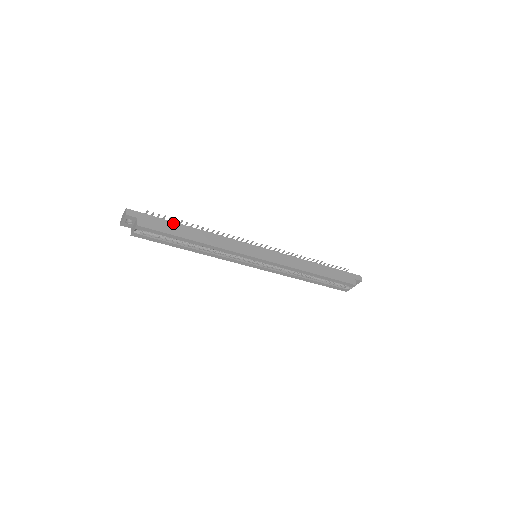
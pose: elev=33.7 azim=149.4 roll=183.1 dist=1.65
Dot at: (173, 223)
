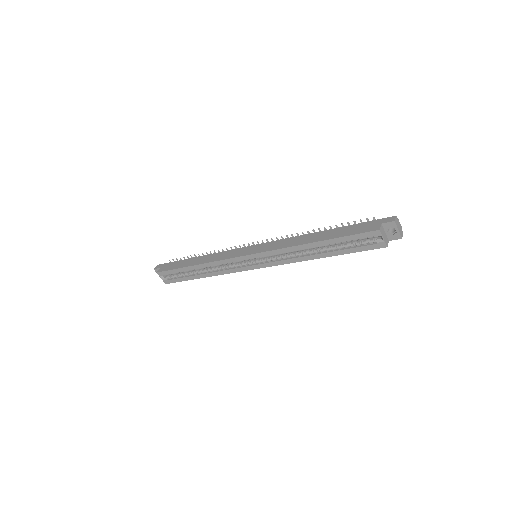
Dot at: (183, 260)
